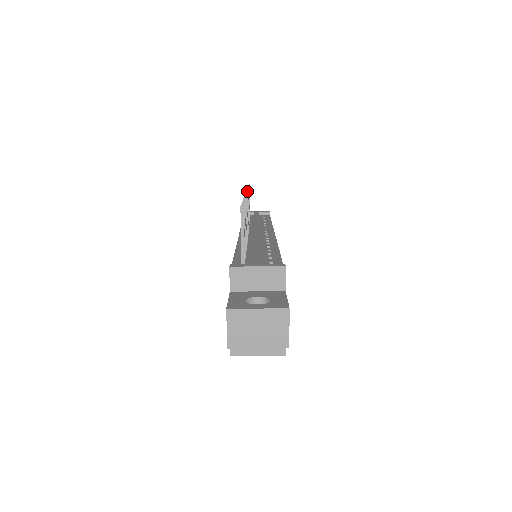
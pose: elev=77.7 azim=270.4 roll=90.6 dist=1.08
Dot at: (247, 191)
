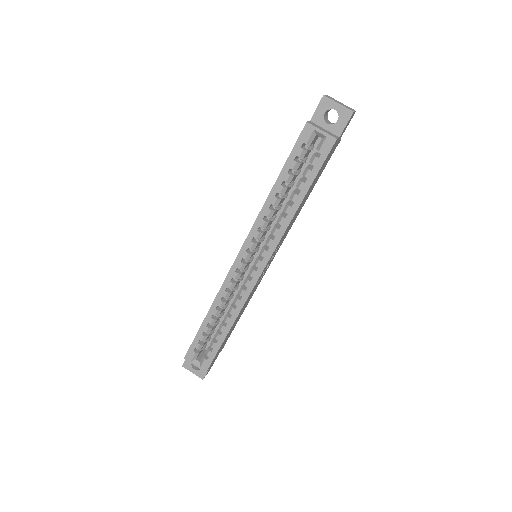
Dot at: occluded
